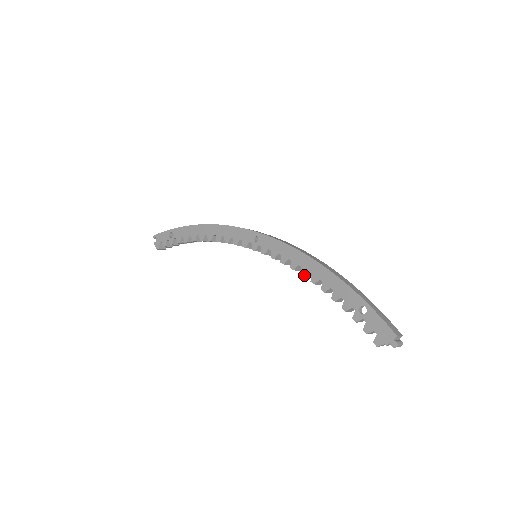
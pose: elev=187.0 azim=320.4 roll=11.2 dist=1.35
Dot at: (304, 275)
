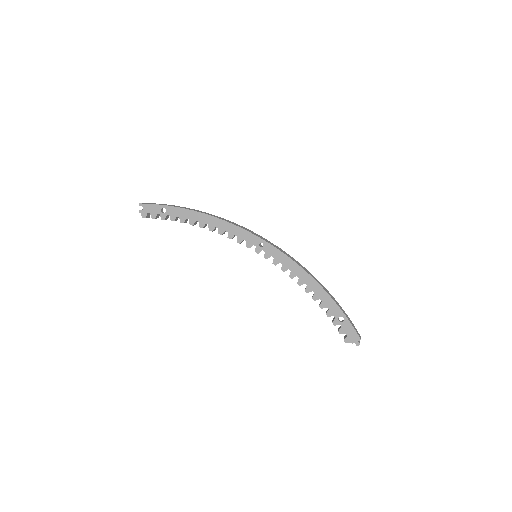
Dot at: (300, 285)
